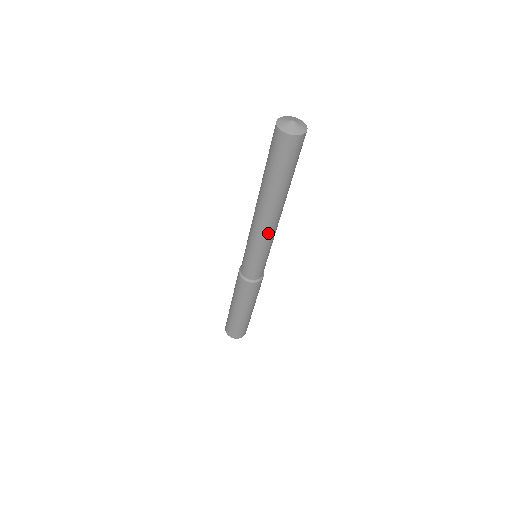
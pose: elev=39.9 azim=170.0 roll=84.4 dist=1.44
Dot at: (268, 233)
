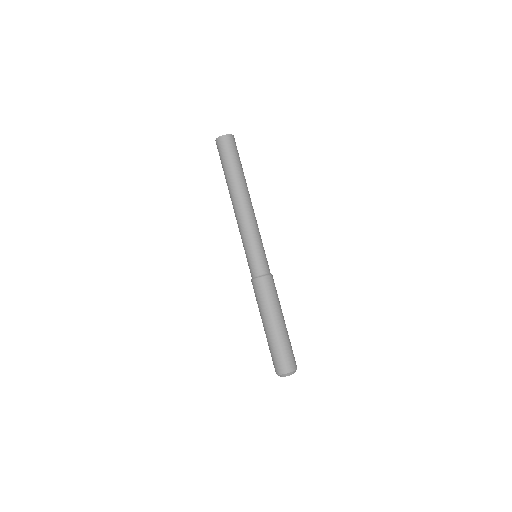
Dot at: (252, 217)
